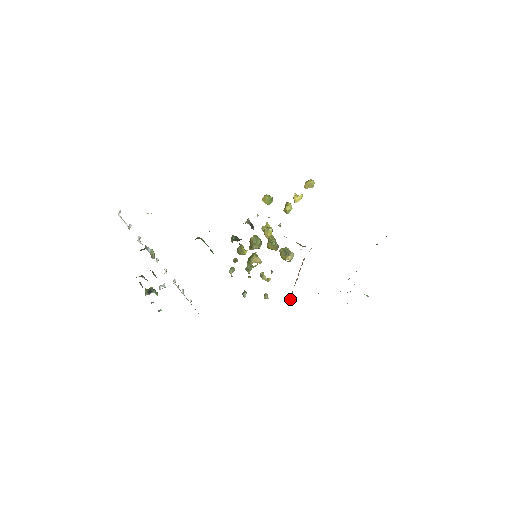
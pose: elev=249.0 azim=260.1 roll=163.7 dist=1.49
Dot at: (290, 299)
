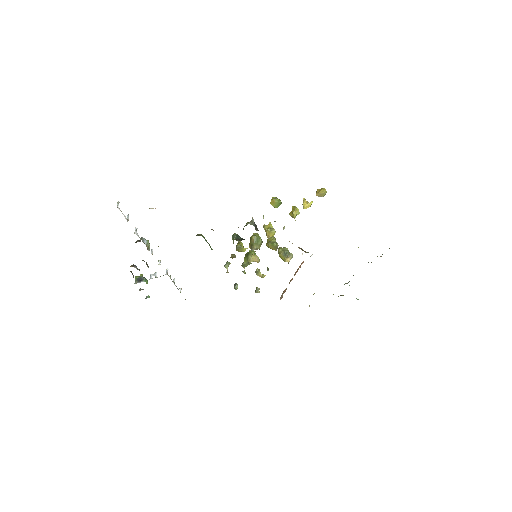
Dot at: (282, 296)
